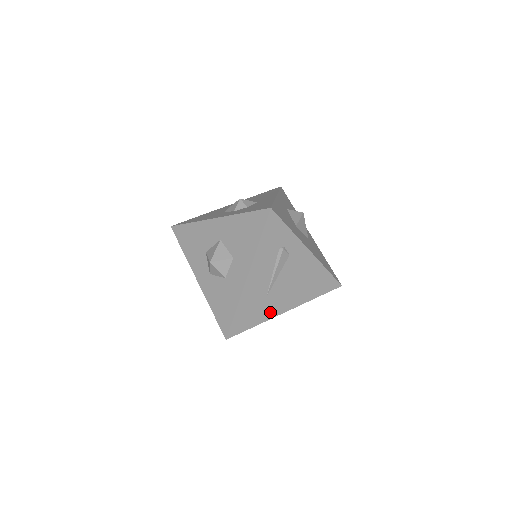
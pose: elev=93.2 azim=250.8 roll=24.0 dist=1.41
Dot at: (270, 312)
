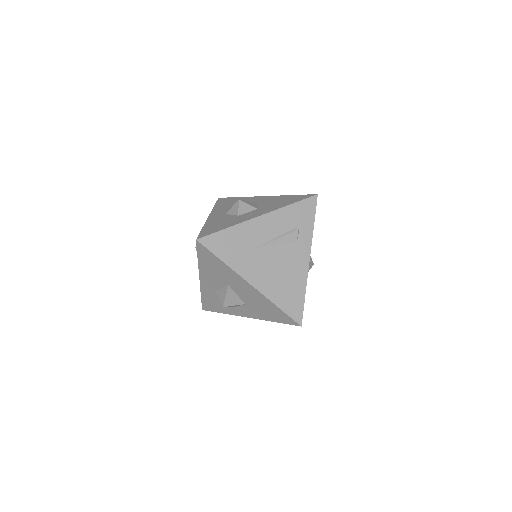
Dot at: (242, 266)
